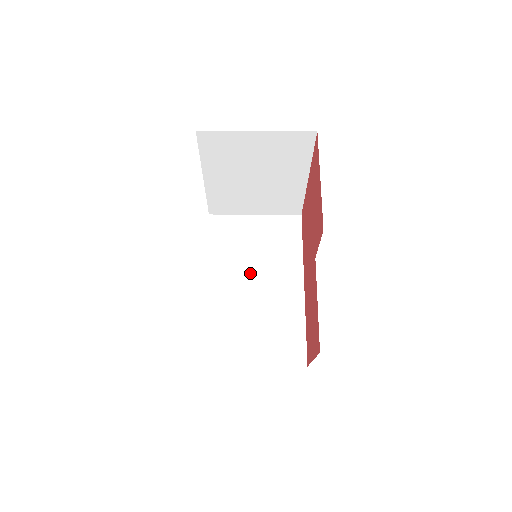
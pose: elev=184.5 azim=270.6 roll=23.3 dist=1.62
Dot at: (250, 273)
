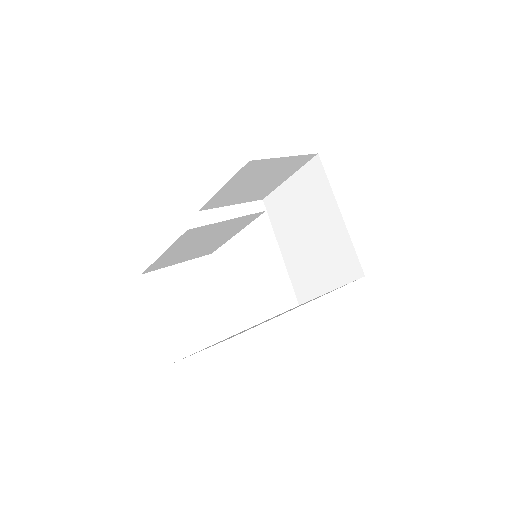
Dot at: occluded
